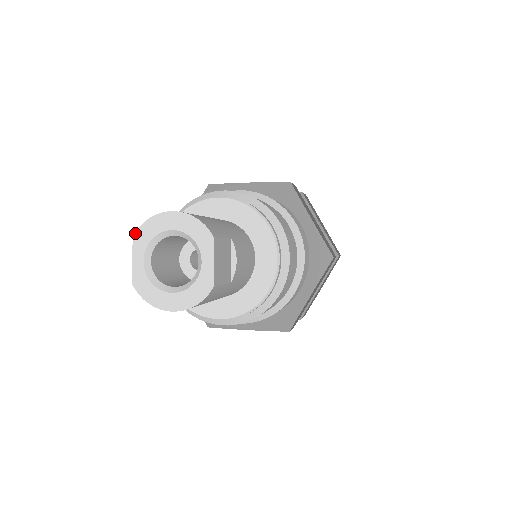
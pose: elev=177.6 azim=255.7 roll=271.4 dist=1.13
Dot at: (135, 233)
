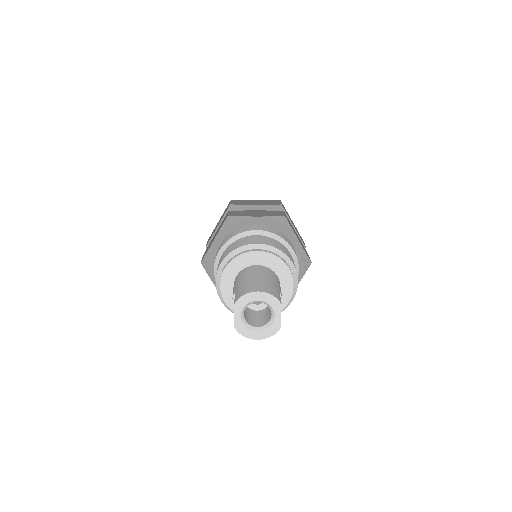
Dot at: (236, 302)
